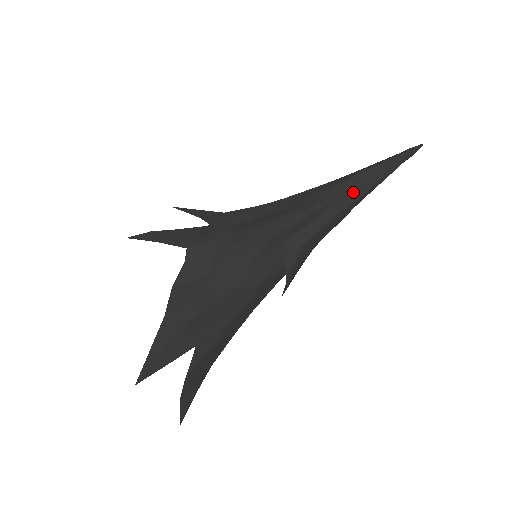
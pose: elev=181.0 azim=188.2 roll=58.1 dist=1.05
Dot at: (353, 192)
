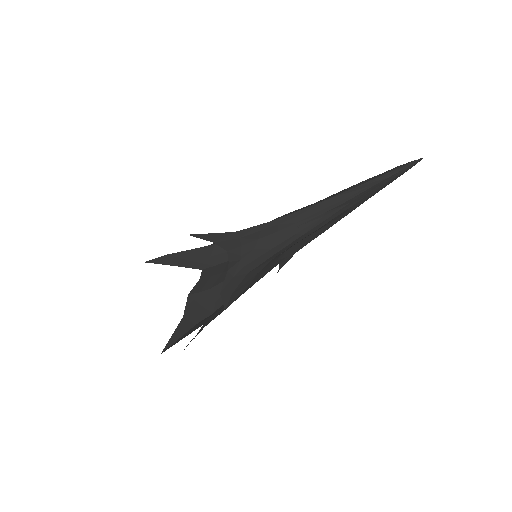
Dot at: (350, 208)
